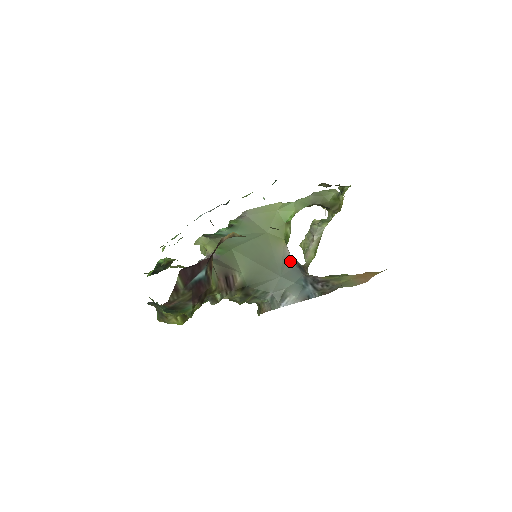
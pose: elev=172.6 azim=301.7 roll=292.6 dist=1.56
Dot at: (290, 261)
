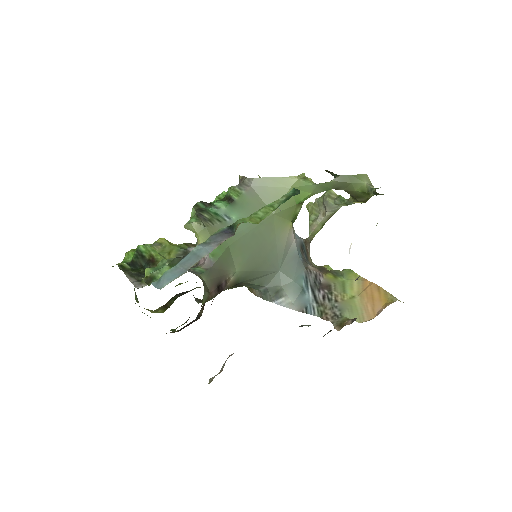
Dot at: (293, 249)
